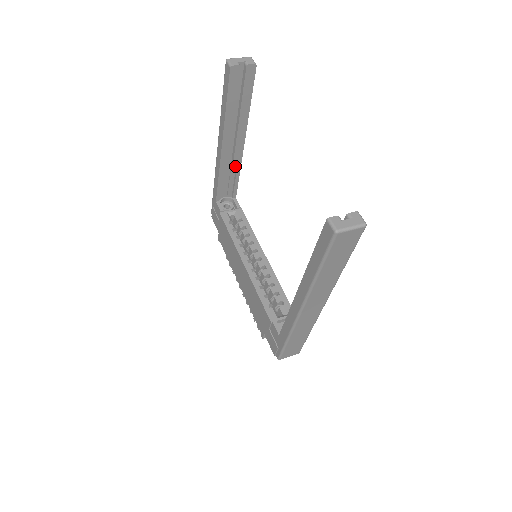
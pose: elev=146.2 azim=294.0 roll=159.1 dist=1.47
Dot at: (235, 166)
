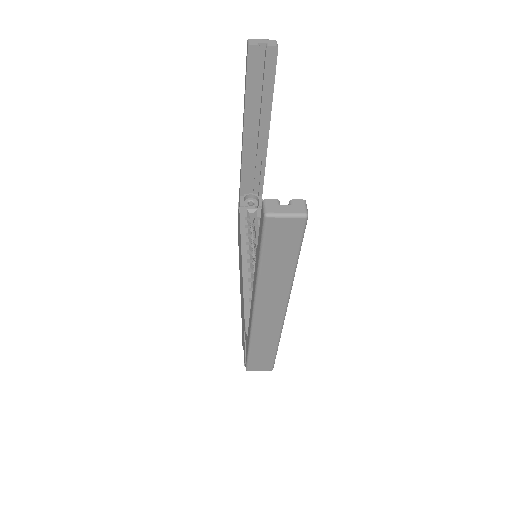
Dot at: (261, 161)
